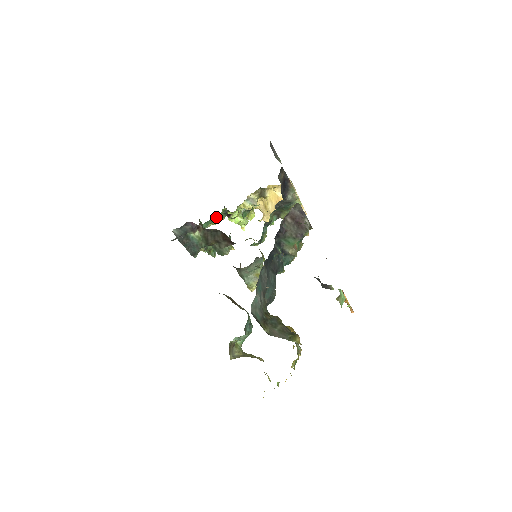
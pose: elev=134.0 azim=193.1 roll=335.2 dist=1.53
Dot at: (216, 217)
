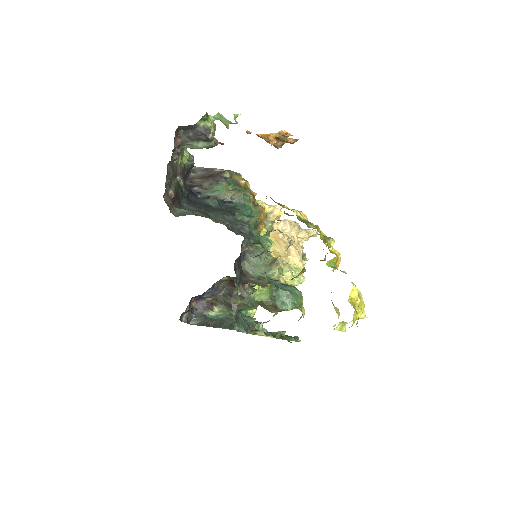
Dot at: occluded
